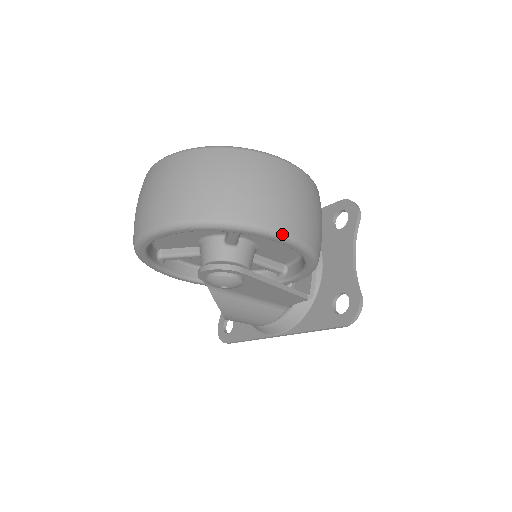
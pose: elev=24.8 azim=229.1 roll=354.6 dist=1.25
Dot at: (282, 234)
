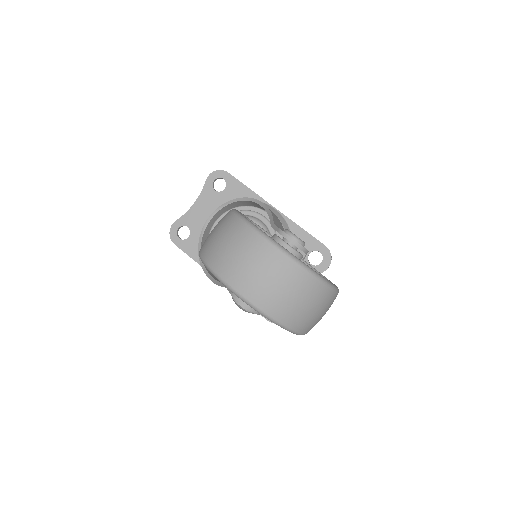
Dot at: occluded
